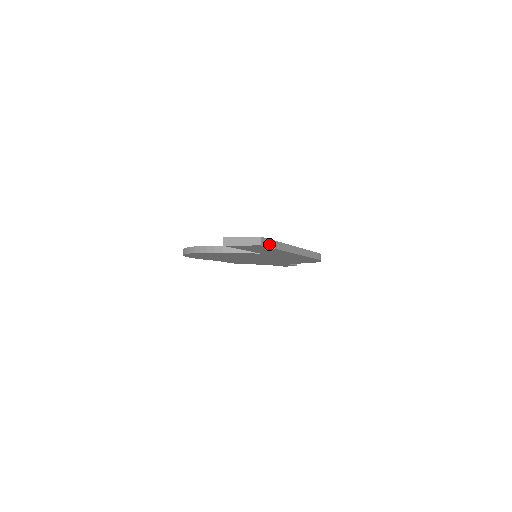
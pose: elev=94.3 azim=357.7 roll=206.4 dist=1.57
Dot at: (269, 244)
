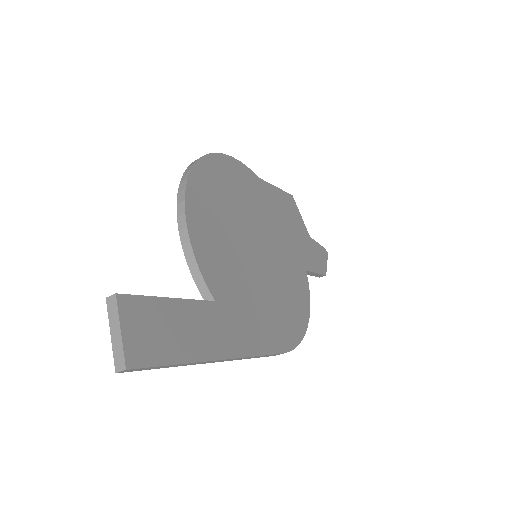
Dot at: (146, 368)
